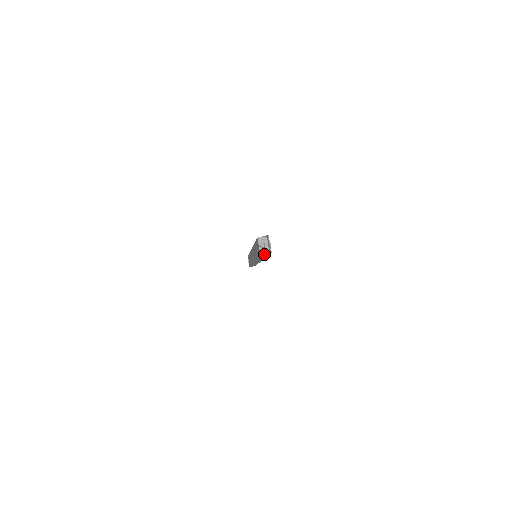
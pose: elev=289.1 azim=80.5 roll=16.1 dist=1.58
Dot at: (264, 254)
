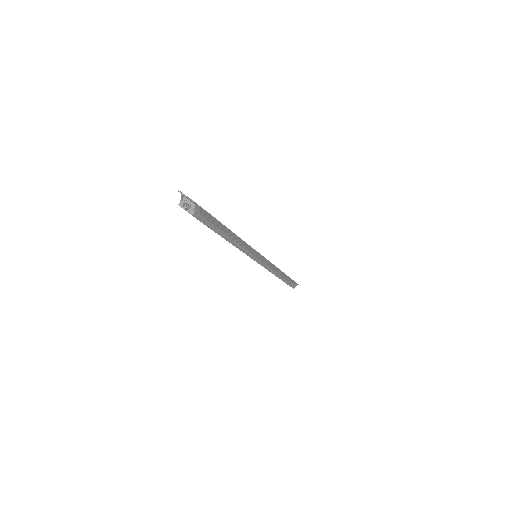
Dot at: (194, 211)
